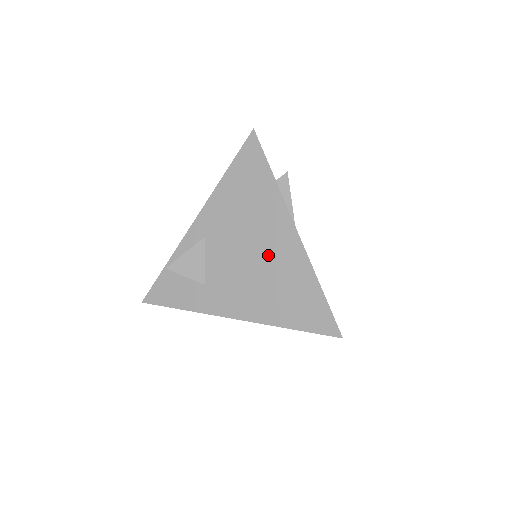
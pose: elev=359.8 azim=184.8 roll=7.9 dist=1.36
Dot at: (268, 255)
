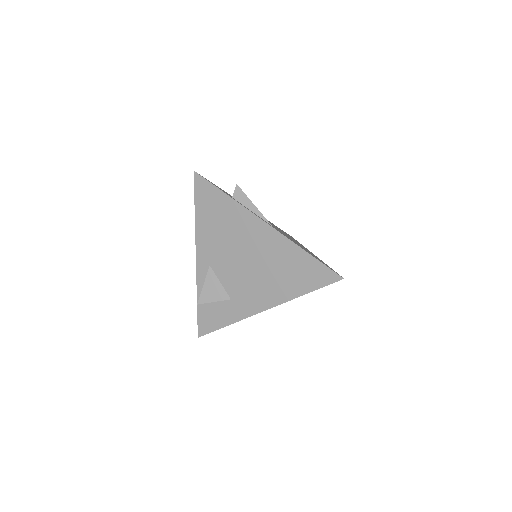
Dot at: (258, 252)
